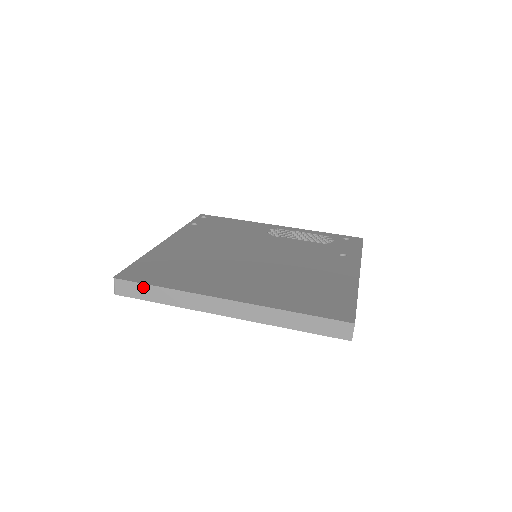
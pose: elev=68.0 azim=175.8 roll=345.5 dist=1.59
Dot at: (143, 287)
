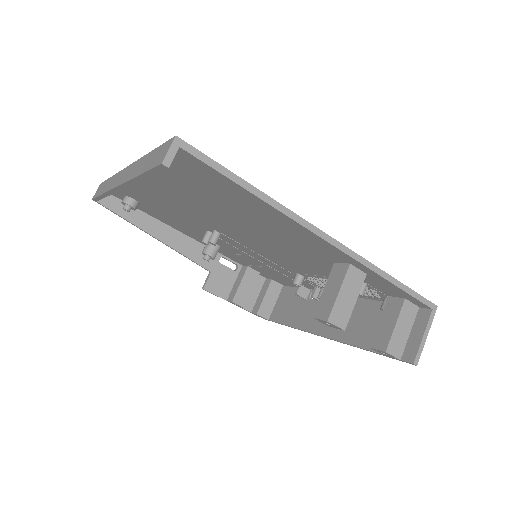
Dot at: (104, 184)
